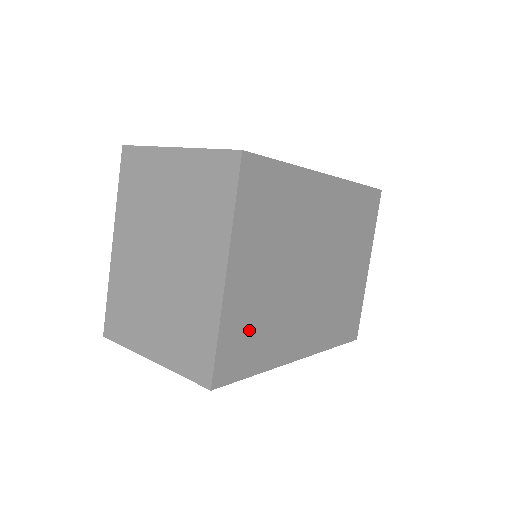
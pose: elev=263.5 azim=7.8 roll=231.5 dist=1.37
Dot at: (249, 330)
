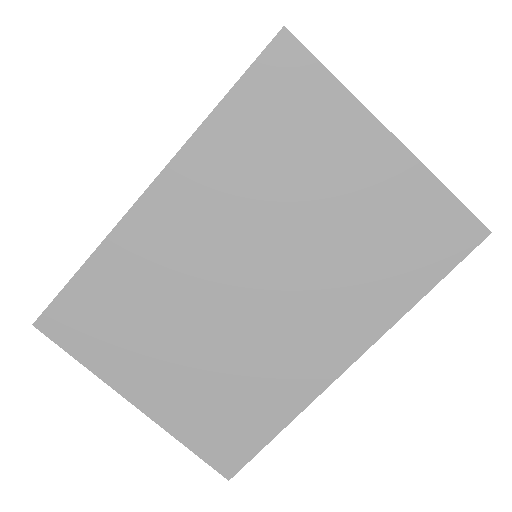
Dot at: (219, 413)
